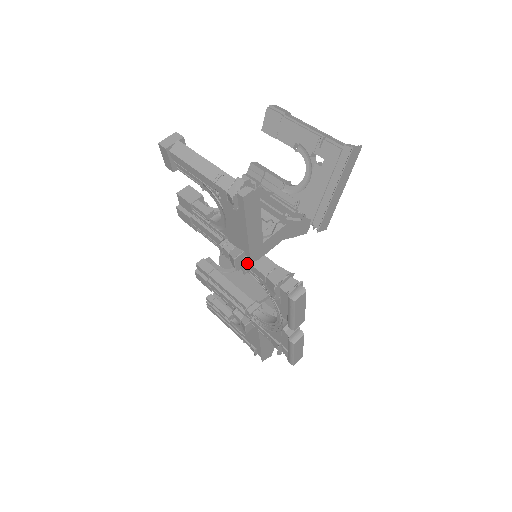
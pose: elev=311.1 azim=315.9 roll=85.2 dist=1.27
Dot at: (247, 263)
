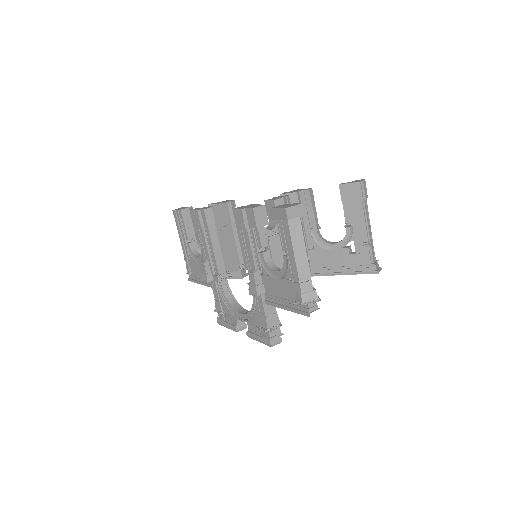
Dot at: (261, 297)
